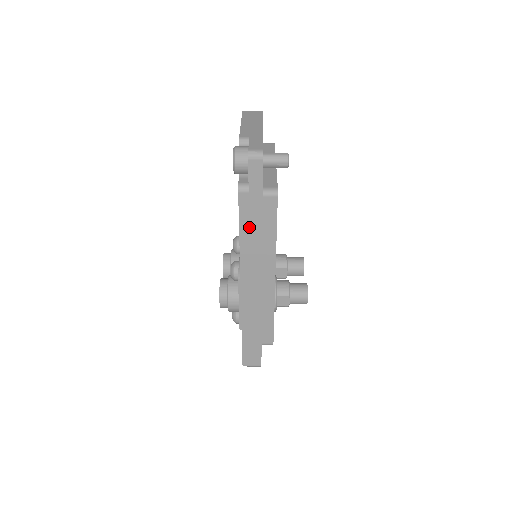
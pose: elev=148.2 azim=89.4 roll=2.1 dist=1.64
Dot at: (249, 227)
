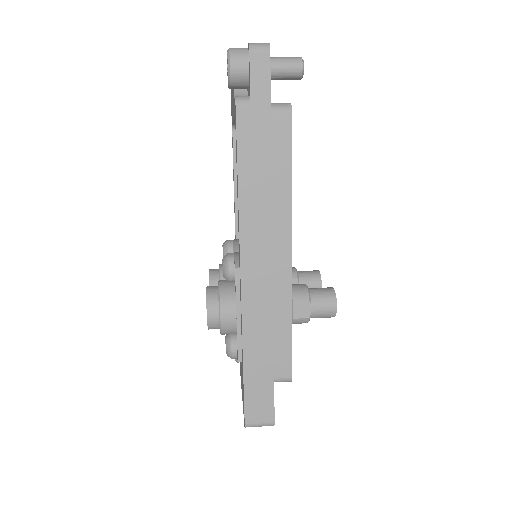
Dot at: (252, 164)
